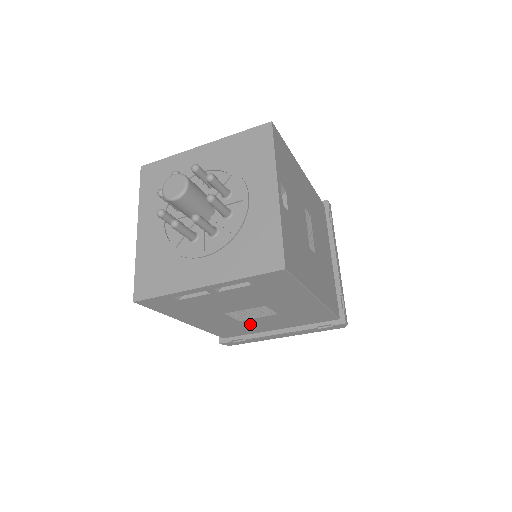
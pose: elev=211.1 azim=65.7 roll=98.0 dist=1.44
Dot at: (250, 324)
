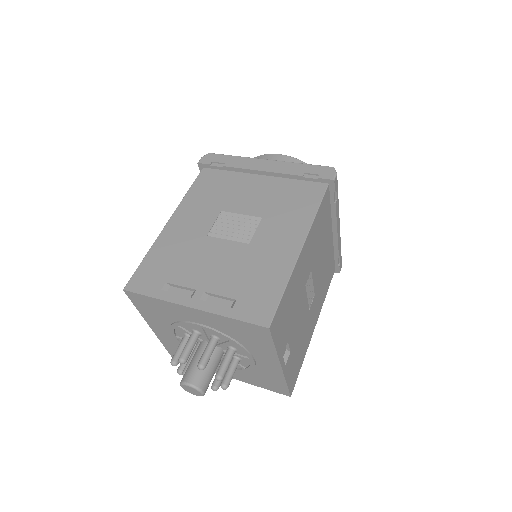
Dot at: occluded
